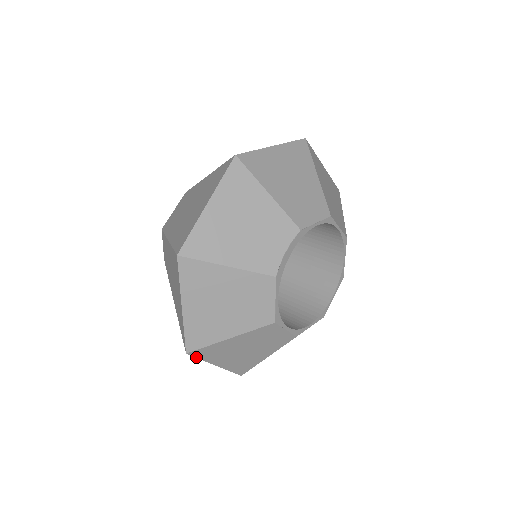
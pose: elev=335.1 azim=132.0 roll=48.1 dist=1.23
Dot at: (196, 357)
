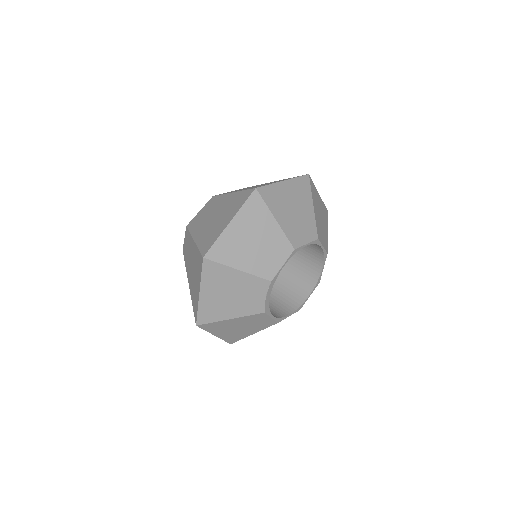
Dot at: occluded
